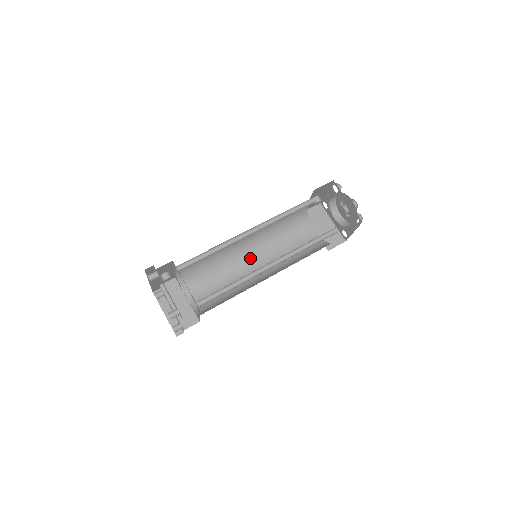
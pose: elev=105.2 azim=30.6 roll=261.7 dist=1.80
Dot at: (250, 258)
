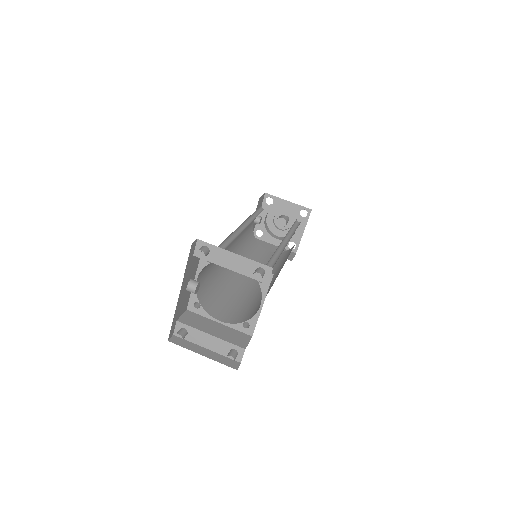
Dot at: (242, 276)
